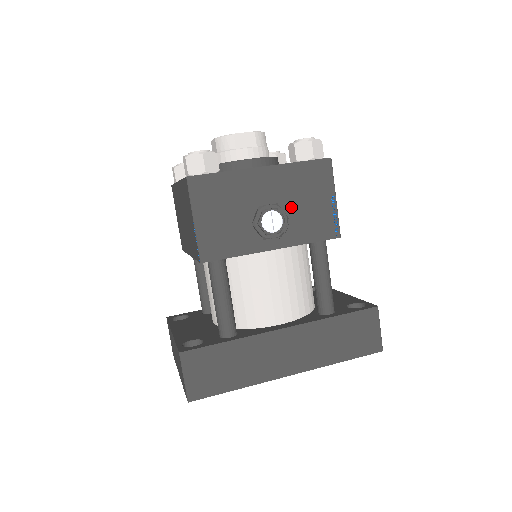
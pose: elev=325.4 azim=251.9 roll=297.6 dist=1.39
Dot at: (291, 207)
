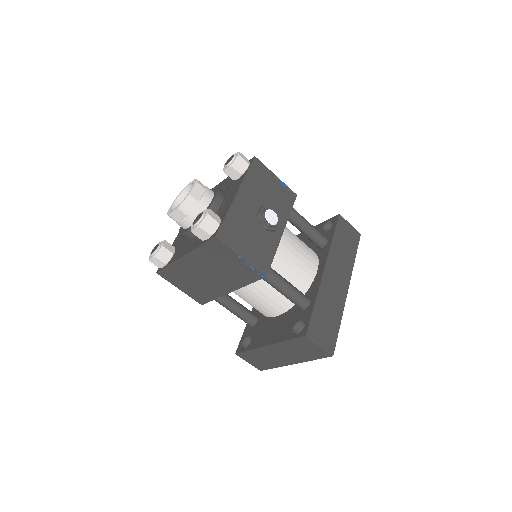
Dot at: (267, 201)
